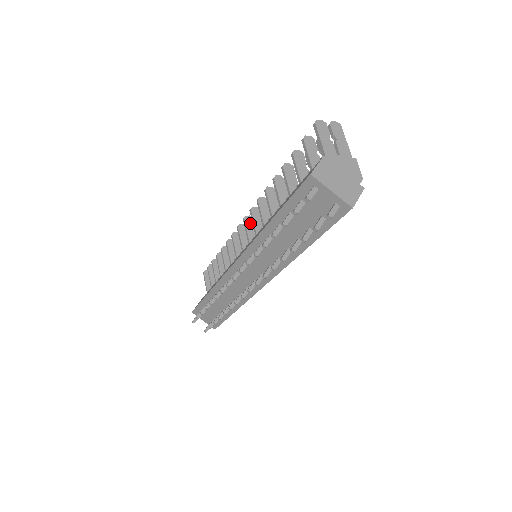
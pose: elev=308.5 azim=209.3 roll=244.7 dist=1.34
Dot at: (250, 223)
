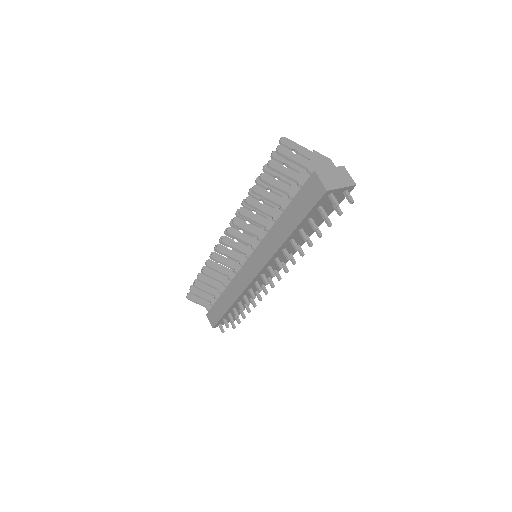
Dot at: (229, 241)
